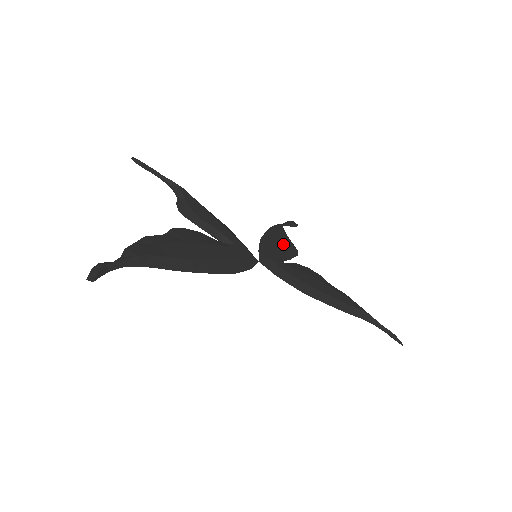
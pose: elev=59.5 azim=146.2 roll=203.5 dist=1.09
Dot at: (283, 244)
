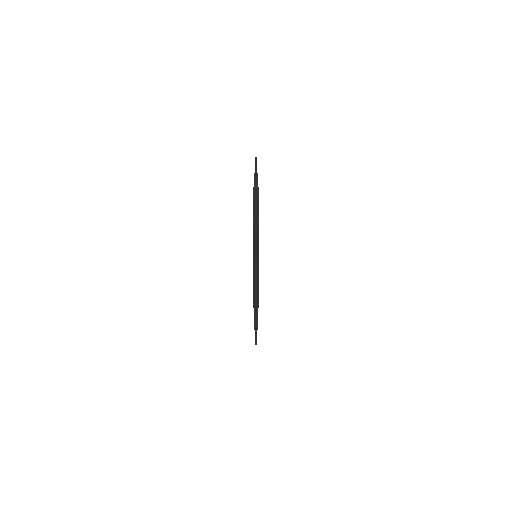
Dot at: occluded
